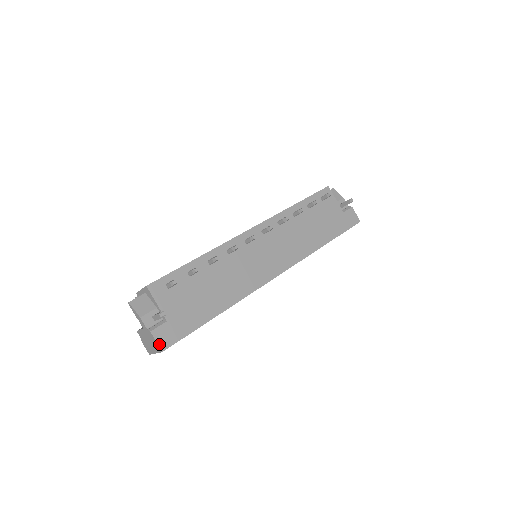
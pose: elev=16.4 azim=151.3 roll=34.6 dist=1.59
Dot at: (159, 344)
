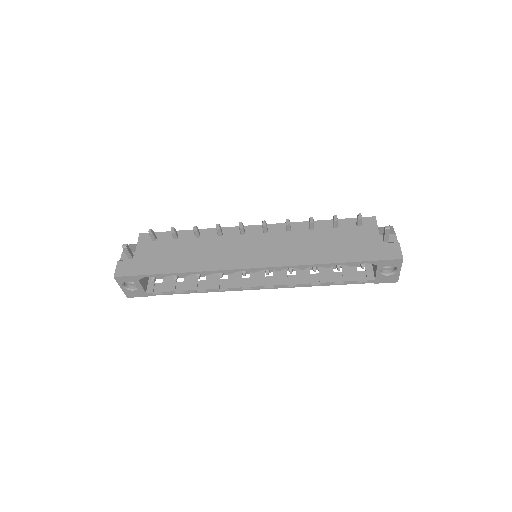
Dot at: (116, 271)
